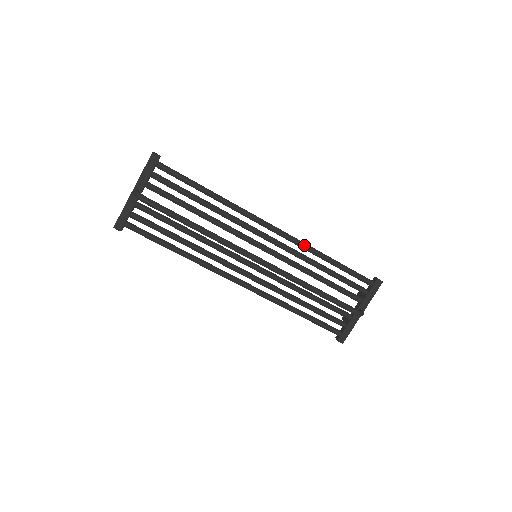
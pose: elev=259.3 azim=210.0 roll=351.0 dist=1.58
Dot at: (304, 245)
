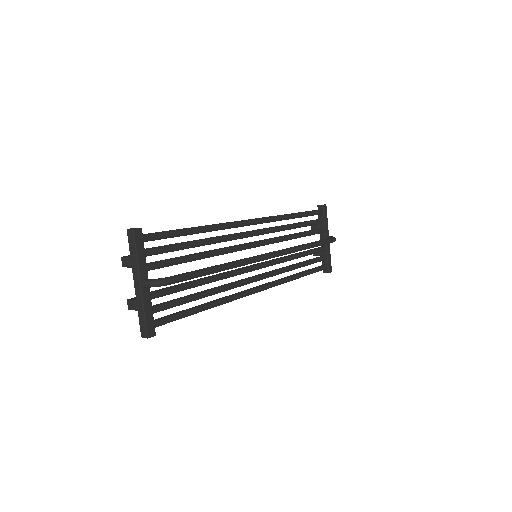
Dot at: (277, 217)
